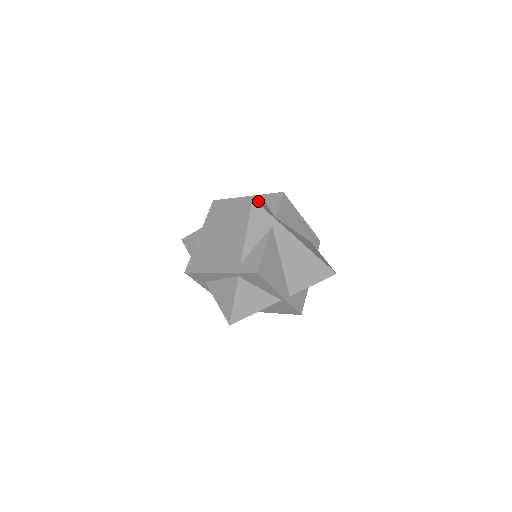
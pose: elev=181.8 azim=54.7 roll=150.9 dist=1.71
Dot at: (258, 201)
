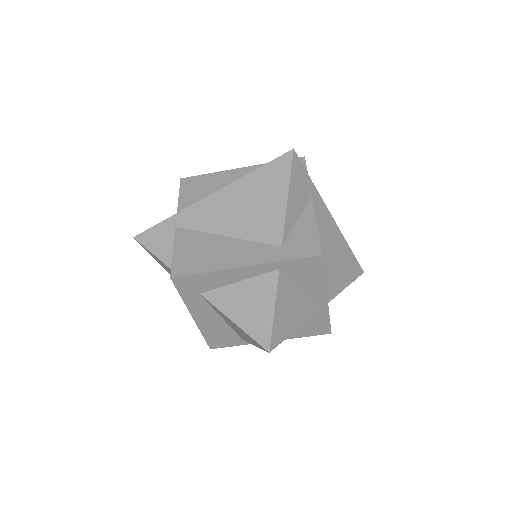
Dot at: occluded
